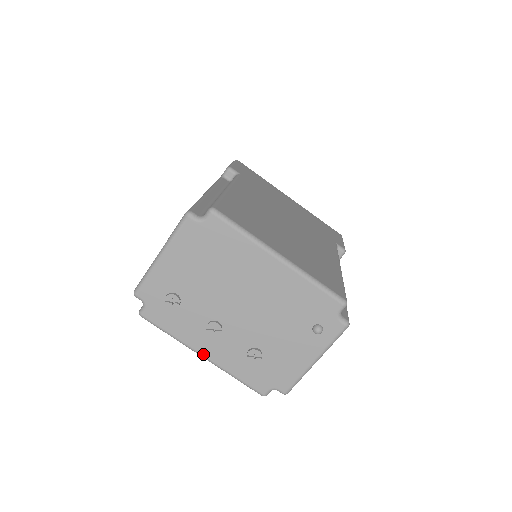
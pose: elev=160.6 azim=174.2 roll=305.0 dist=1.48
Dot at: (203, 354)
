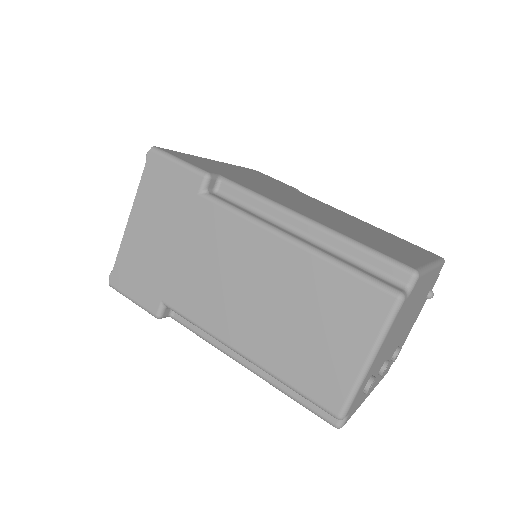
Dot at: (369, 394)
